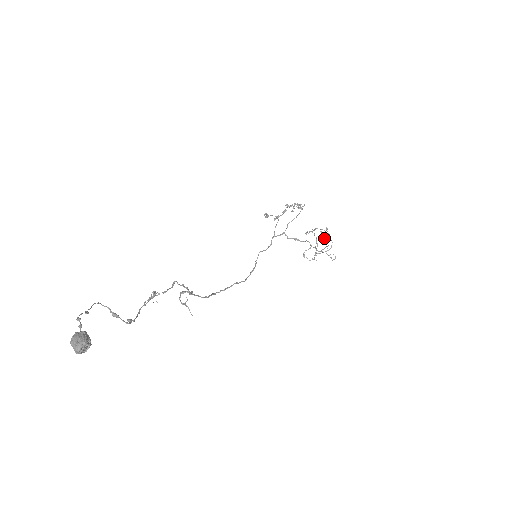
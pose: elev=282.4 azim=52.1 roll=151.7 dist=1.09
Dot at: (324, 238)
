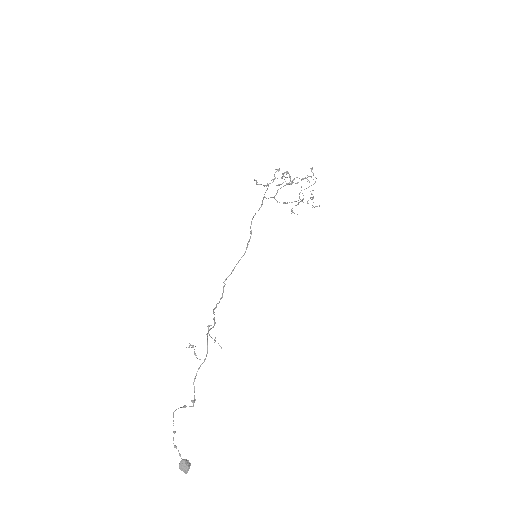
Dot at: occluded
